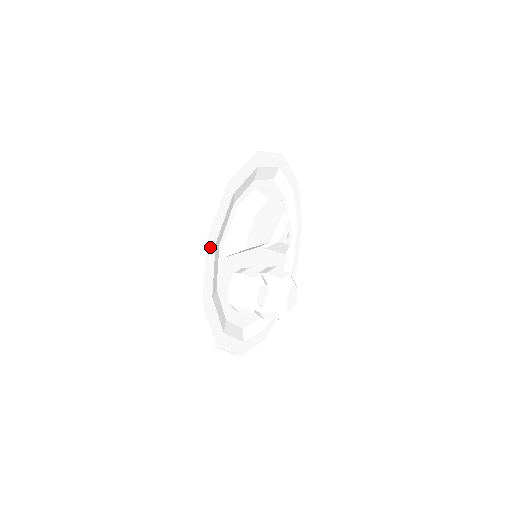
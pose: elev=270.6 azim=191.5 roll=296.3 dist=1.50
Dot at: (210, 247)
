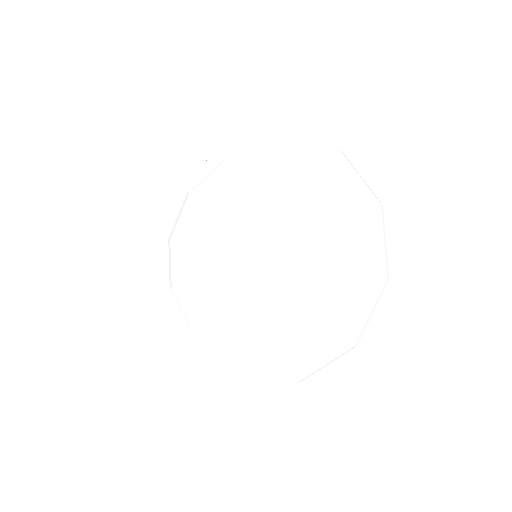
Dot at: occluded
